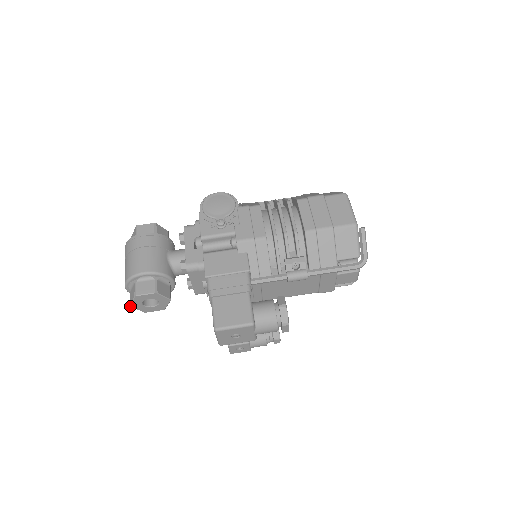
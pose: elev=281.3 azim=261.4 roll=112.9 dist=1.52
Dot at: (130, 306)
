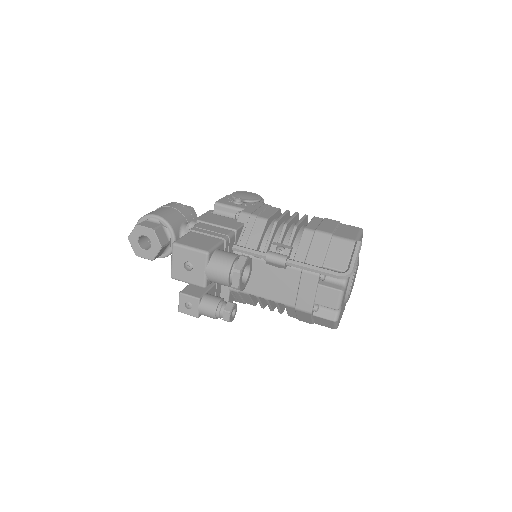
Dot at: (128, 238)
